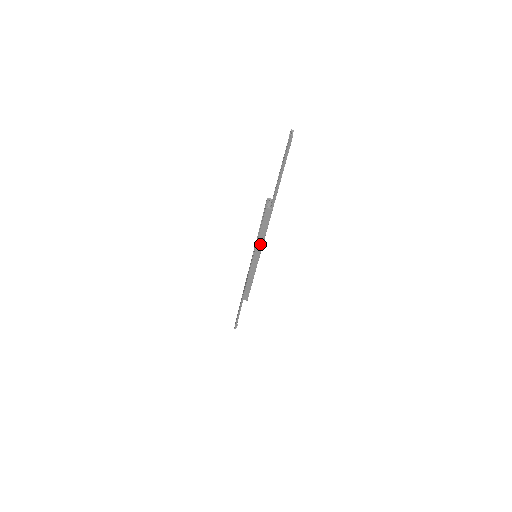
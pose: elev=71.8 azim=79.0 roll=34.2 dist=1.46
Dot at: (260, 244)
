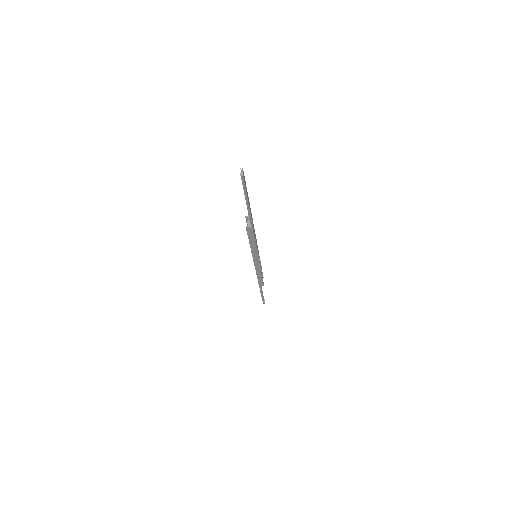
Dot at: (254, 250)
